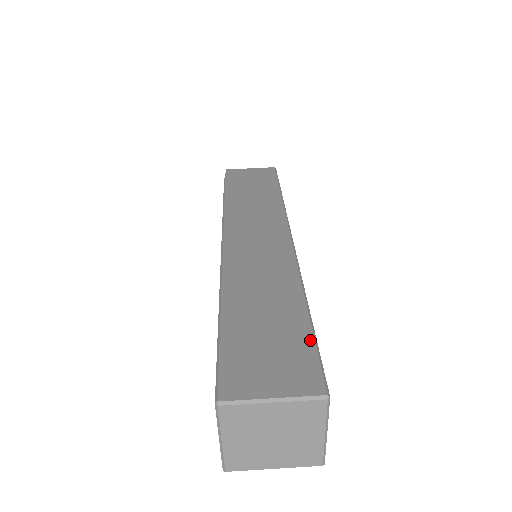
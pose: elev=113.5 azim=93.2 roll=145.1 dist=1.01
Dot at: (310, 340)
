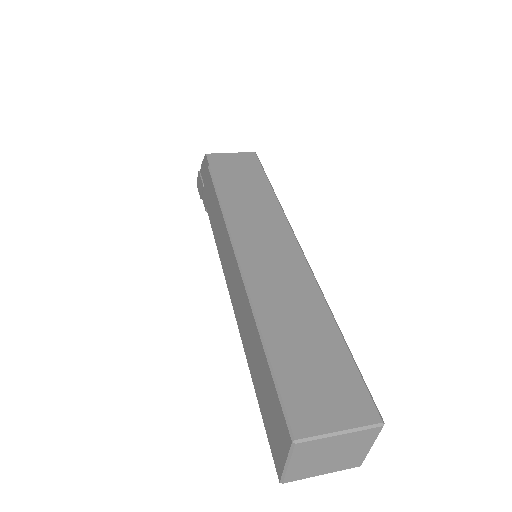
Dot at: (352, 366)
